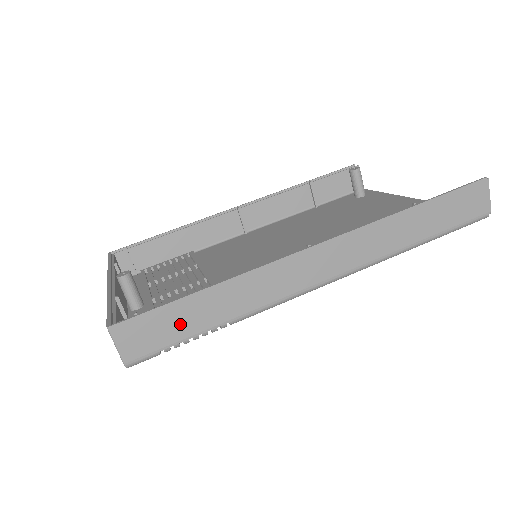
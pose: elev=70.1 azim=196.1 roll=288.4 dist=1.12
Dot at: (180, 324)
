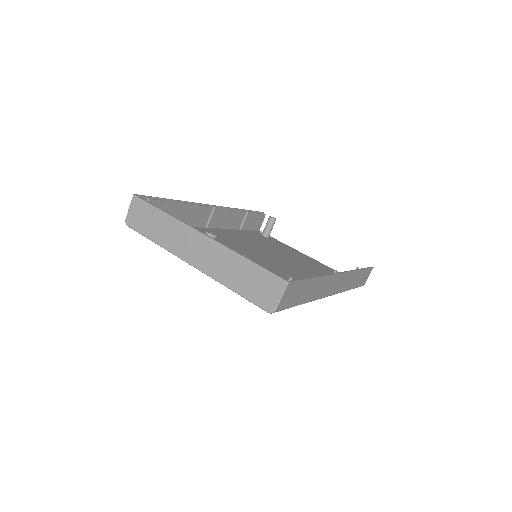
Dot at: (300, 294)
